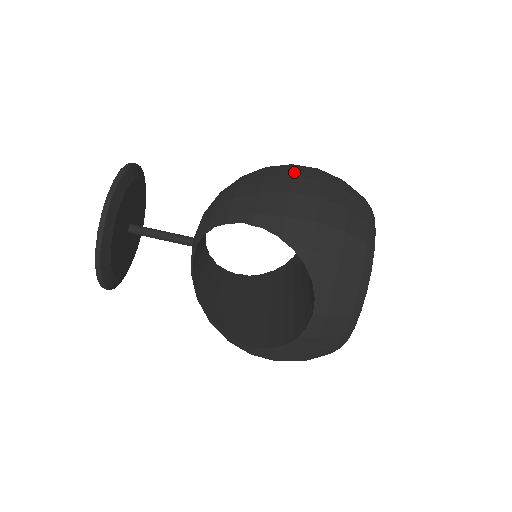
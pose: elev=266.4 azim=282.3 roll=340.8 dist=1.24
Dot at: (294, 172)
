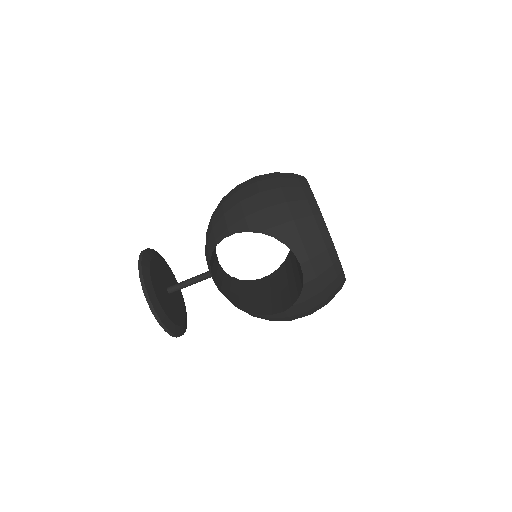
Dot at: (239, 188)
